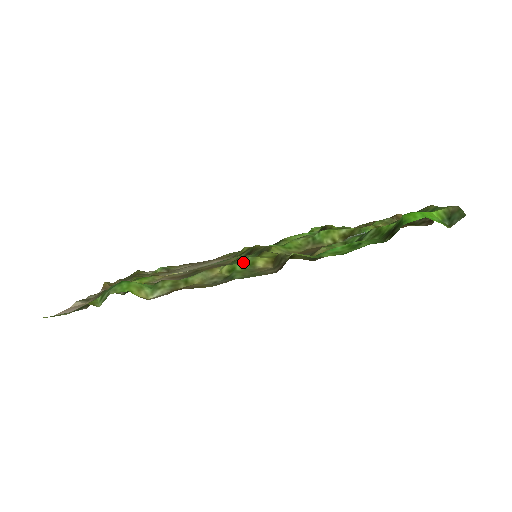
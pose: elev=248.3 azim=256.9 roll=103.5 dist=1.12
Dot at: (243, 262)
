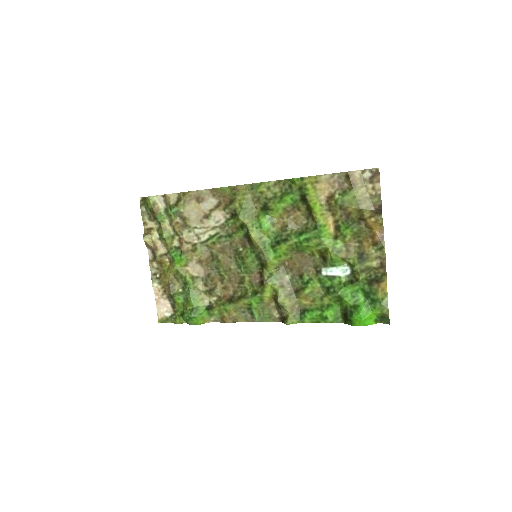
Dot at: (255, 299)
